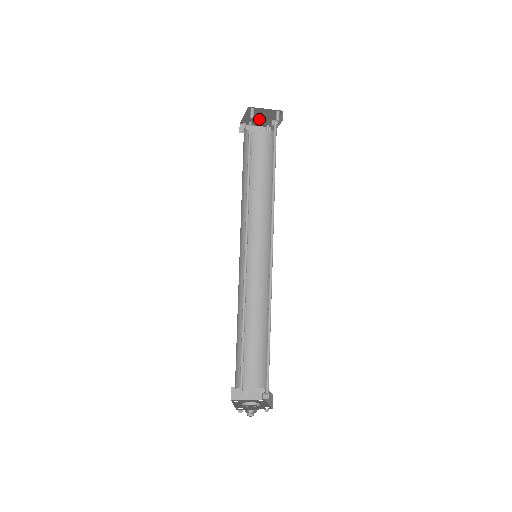
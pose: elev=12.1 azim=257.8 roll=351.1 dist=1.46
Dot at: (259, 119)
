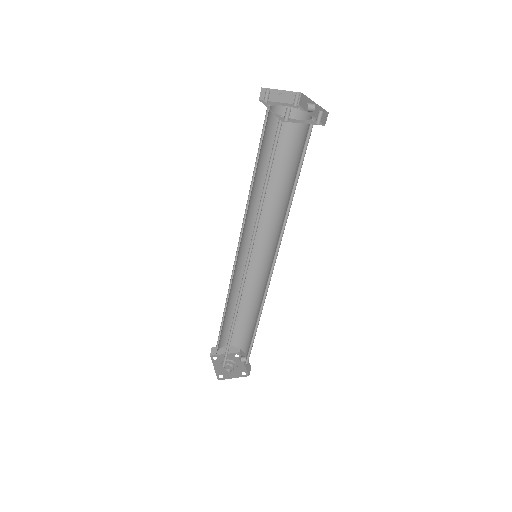
Dot at: occluded
